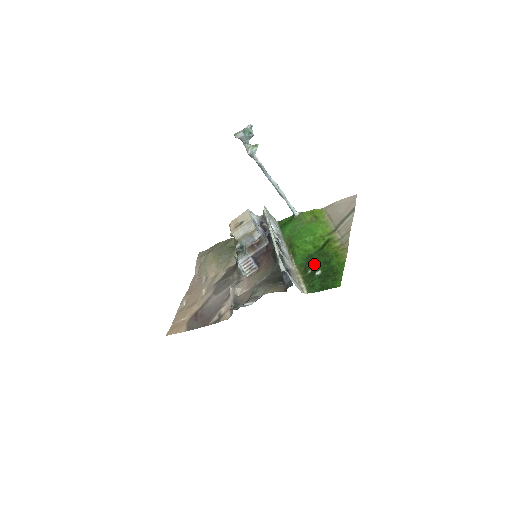
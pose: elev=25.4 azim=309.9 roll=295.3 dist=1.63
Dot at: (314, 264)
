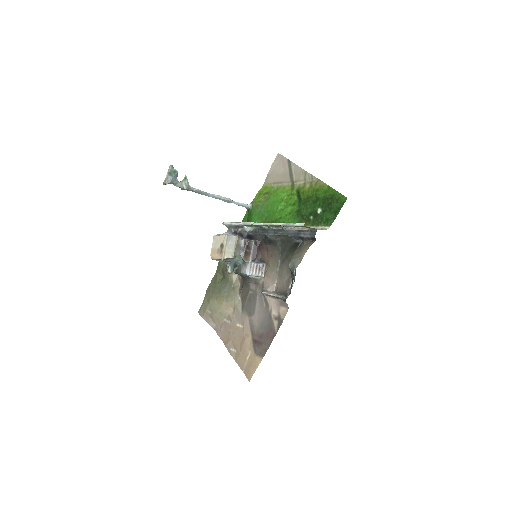
Dot at: (308, 211)
